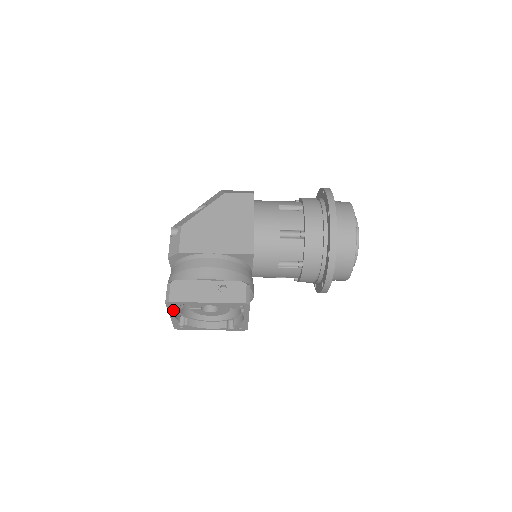
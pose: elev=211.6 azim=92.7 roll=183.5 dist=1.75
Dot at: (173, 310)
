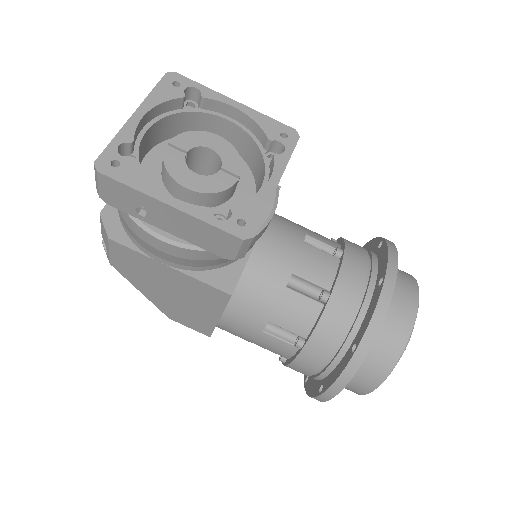
Dot at: (159, 97)
